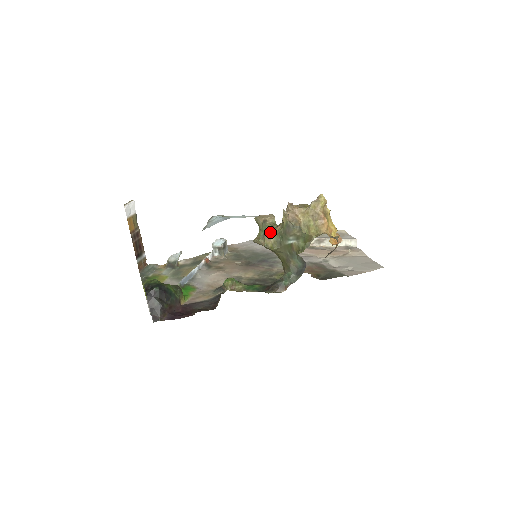
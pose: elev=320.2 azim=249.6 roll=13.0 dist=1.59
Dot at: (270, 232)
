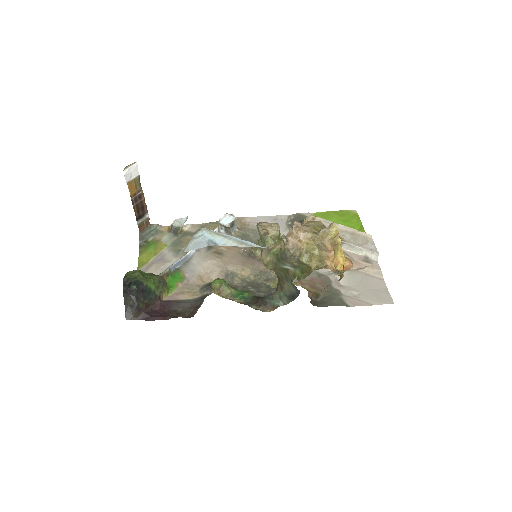
Dot at: (268, 248)
